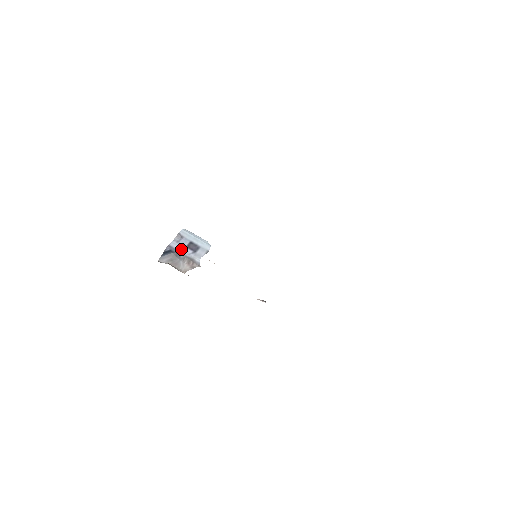
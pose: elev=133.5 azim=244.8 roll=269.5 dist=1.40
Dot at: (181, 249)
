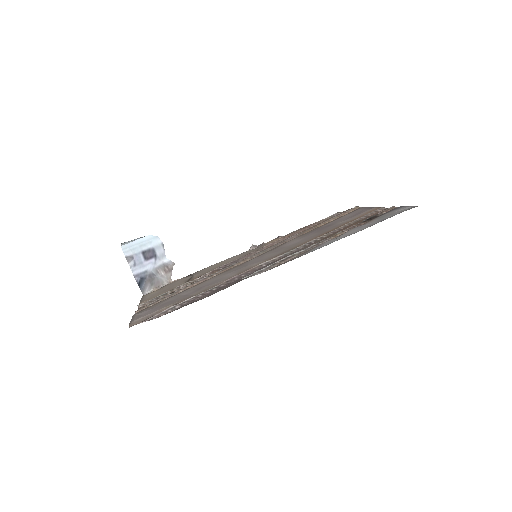
Dot at: (145, 267)
